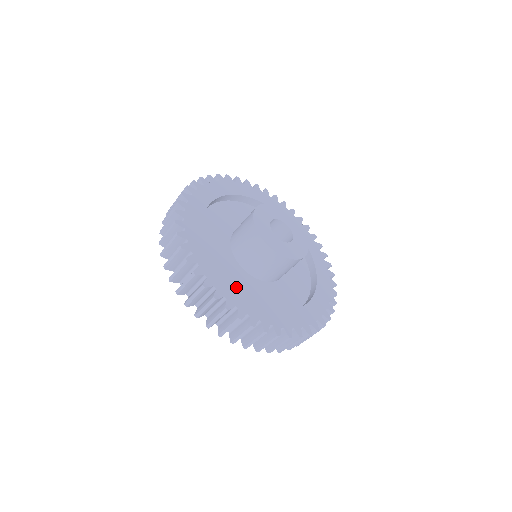
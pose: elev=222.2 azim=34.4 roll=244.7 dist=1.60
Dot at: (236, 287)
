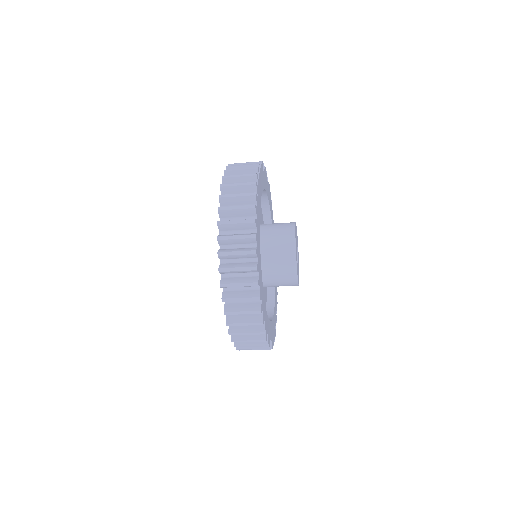
Dot at: occluded
